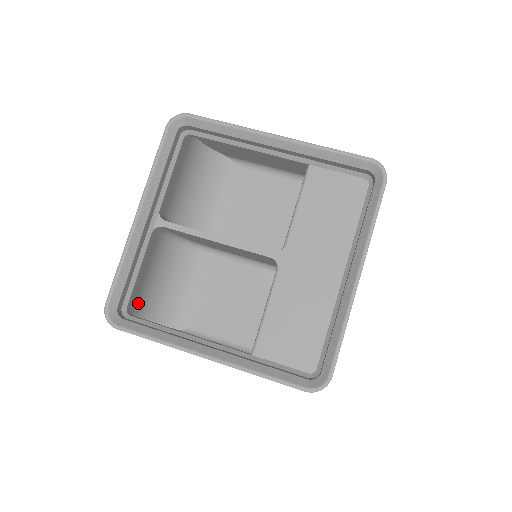
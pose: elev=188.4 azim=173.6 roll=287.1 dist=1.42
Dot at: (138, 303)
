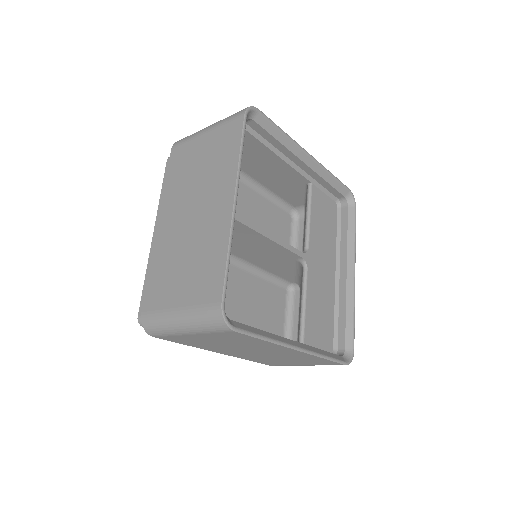
Dot at: occluded
